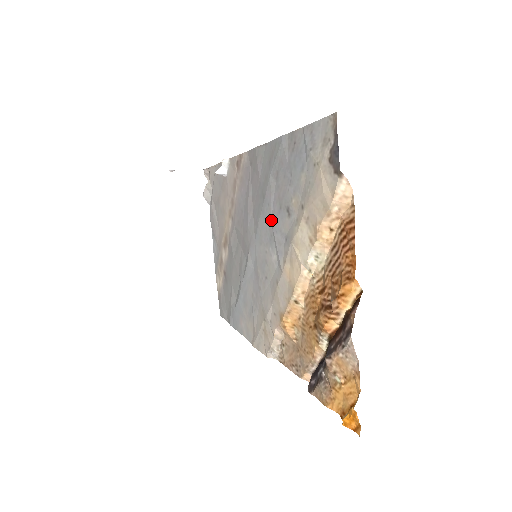
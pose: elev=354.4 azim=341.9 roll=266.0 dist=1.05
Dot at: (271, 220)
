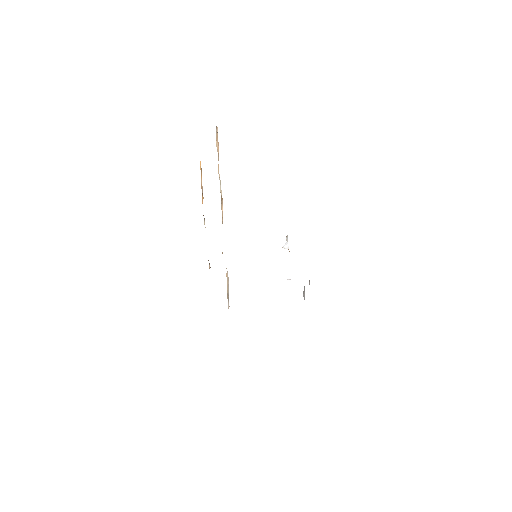
Dot at: occluded
